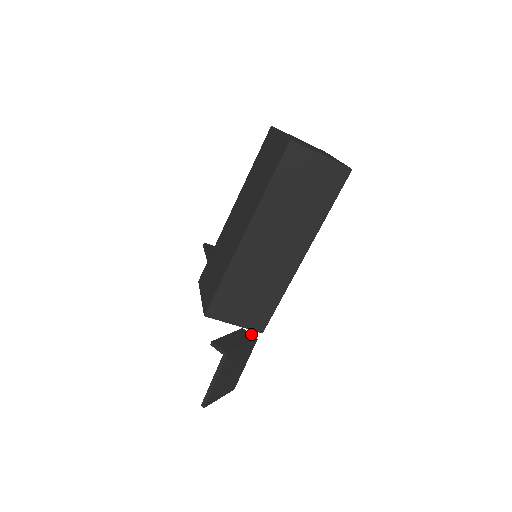
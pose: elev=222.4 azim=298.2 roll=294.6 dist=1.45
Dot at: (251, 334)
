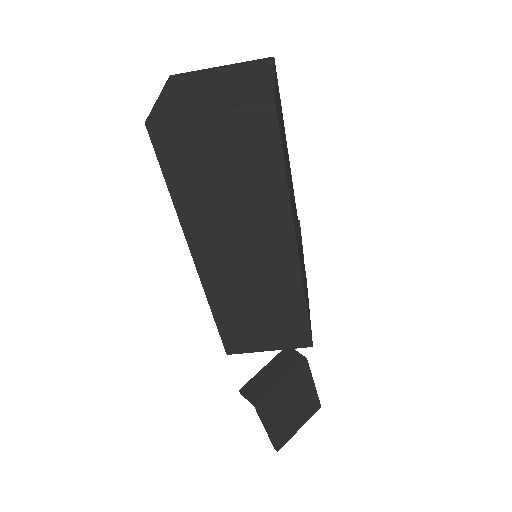
Dot at: (298, 352)
